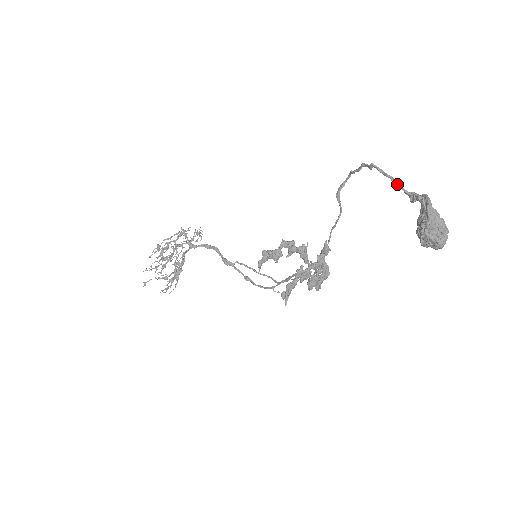
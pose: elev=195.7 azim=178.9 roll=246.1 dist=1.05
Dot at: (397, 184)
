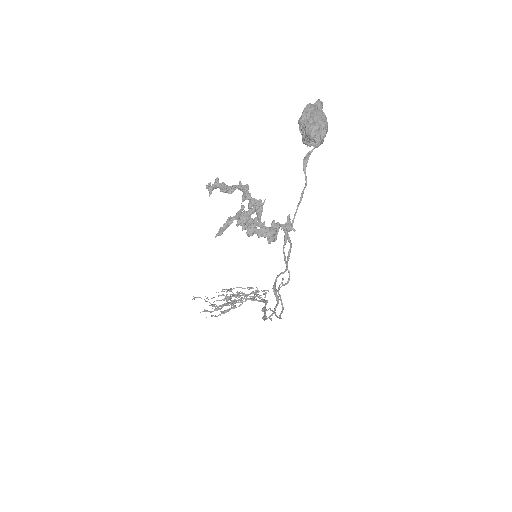
Dot at: occluded
